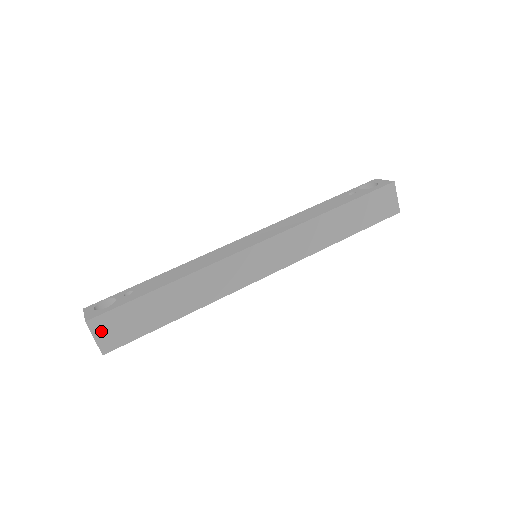
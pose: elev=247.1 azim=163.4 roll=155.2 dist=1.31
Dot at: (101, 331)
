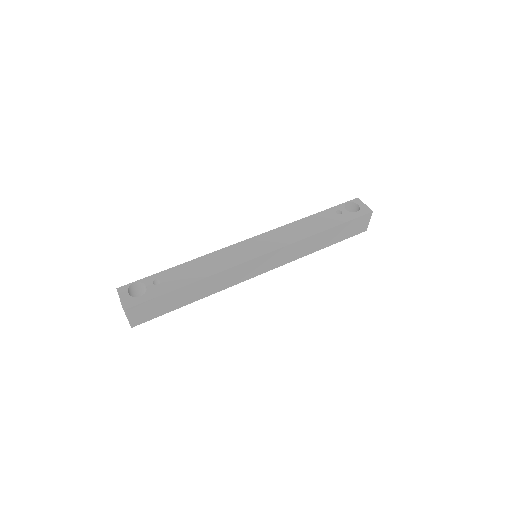
Dot at: (135, 314)
